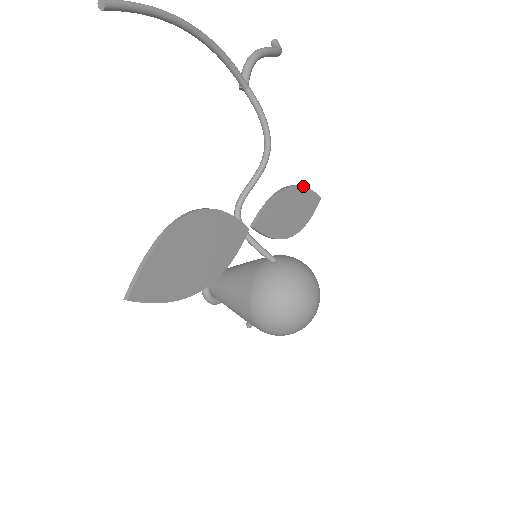
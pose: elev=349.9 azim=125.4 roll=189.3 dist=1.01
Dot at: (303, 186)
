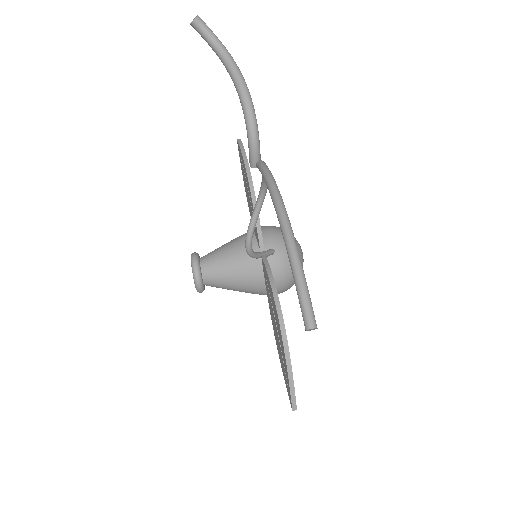
Dot at: (246, 156)
